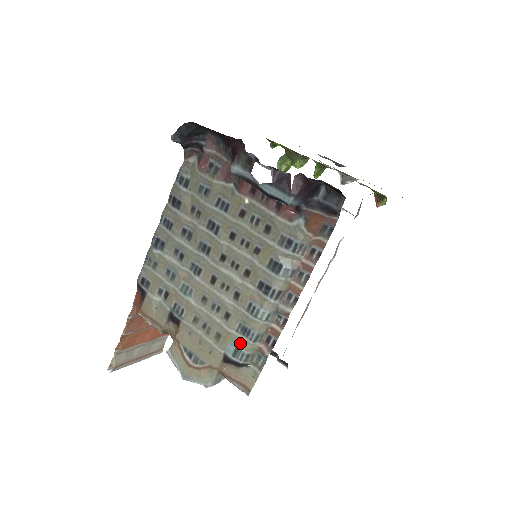
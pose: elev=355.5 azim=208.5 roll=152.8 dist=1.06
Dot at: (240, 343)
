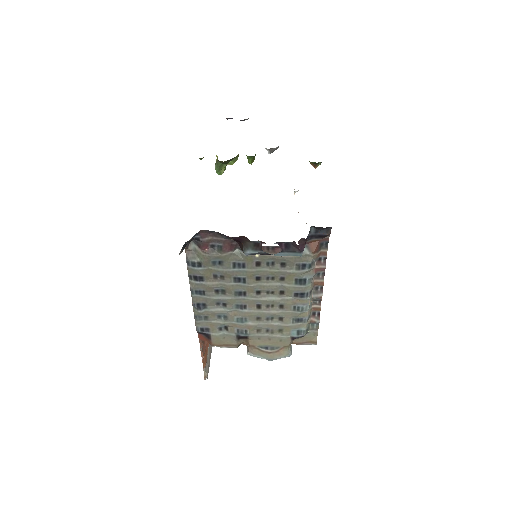
Dot at: (299, 327)
